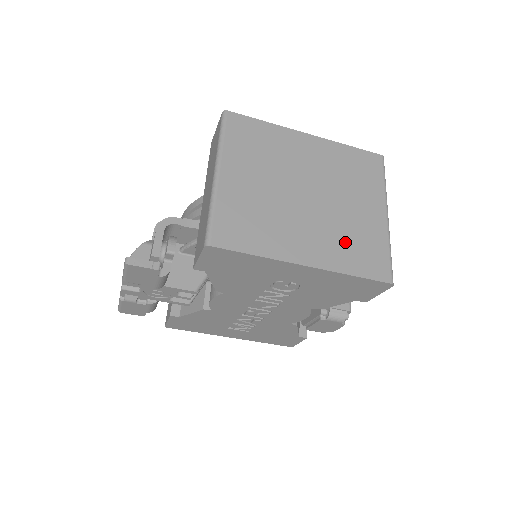
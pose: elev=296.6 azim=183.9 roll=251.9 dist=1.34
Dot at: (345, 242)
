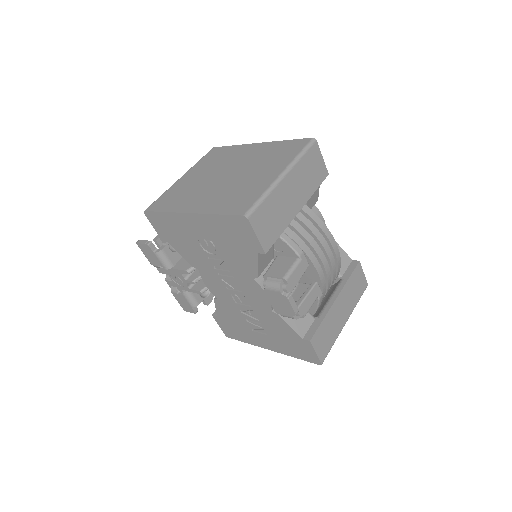
Dot at: (229, 196)
